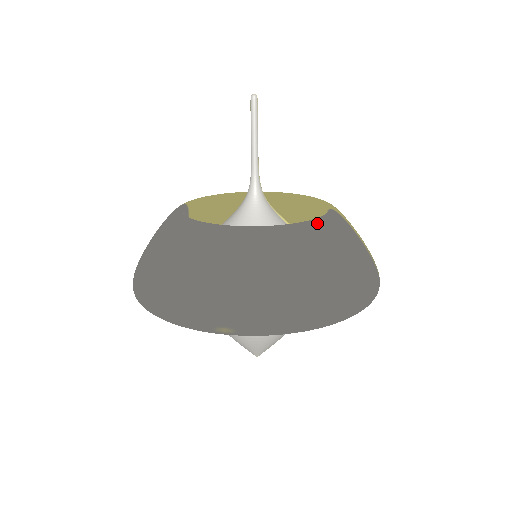
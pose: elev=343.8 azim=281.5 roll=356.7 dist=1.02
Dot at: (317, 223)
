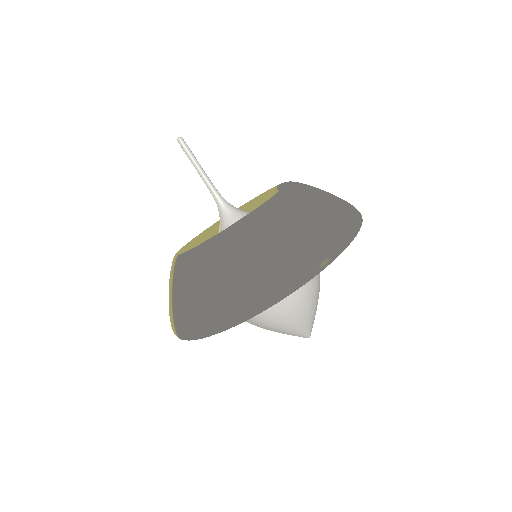
Dot at: (292, 182)
